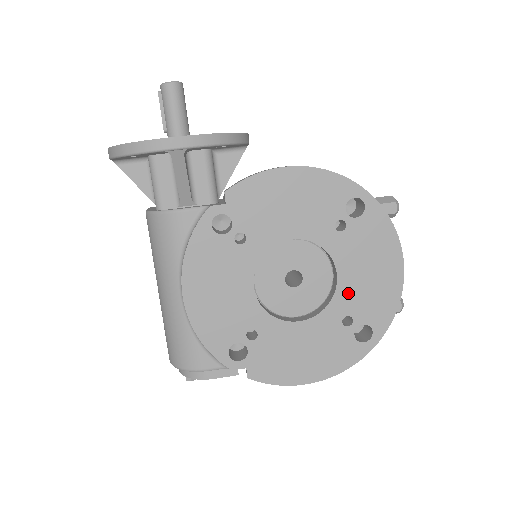
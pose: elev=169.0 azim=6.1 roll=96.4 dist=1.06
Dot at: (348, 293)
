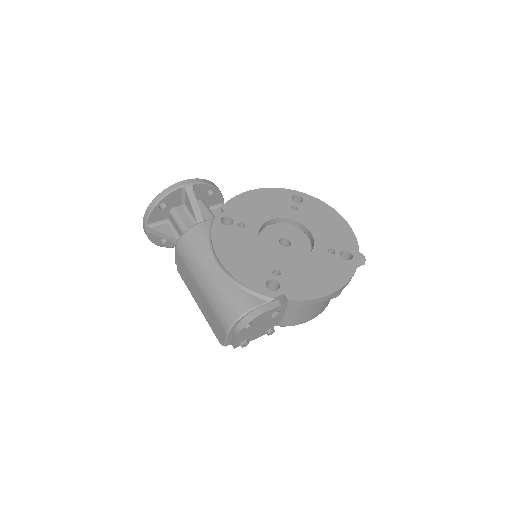
Dot at: (321, 237)
